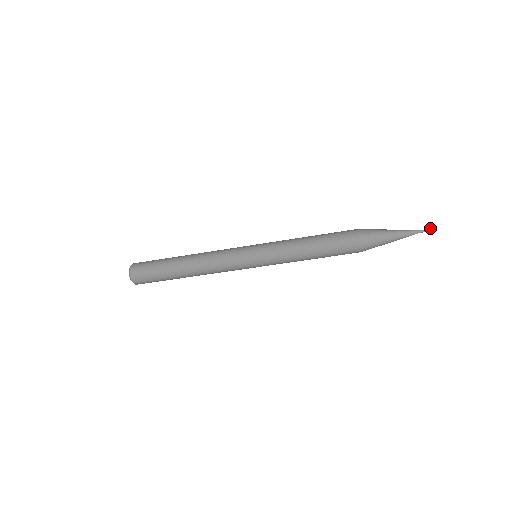
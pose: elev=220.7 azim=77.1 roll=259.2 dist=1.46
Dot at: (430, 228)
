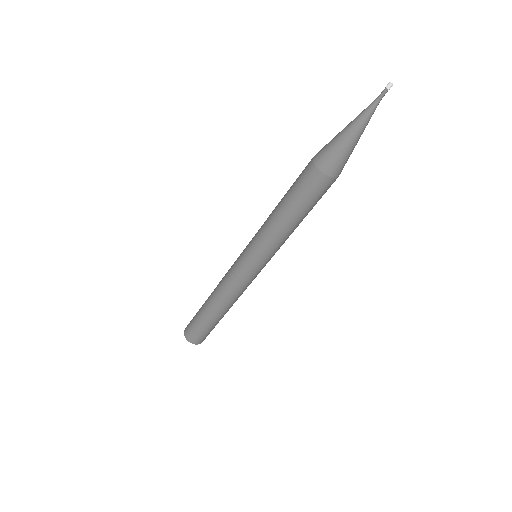
Dot at: (388, 85)
